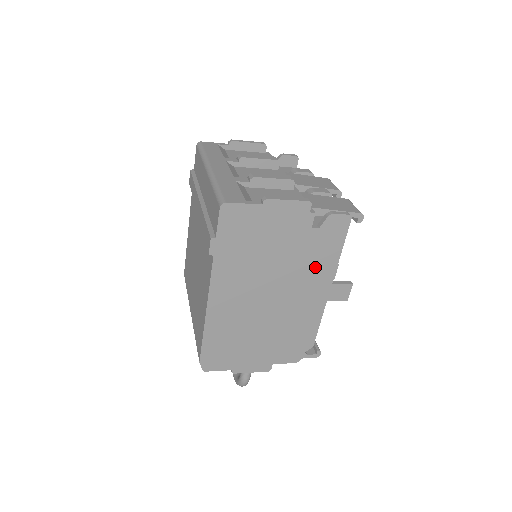
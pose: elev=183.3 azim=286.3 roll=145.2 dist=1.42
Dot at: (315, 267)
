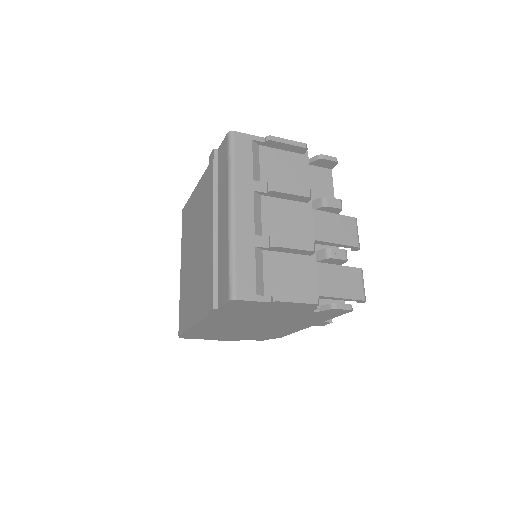
Dot at: (303, 321)
